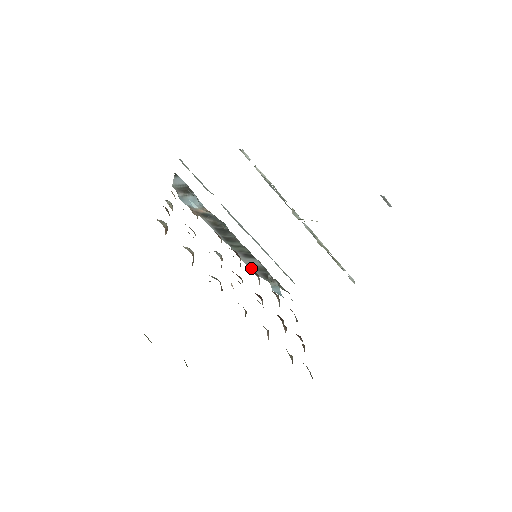
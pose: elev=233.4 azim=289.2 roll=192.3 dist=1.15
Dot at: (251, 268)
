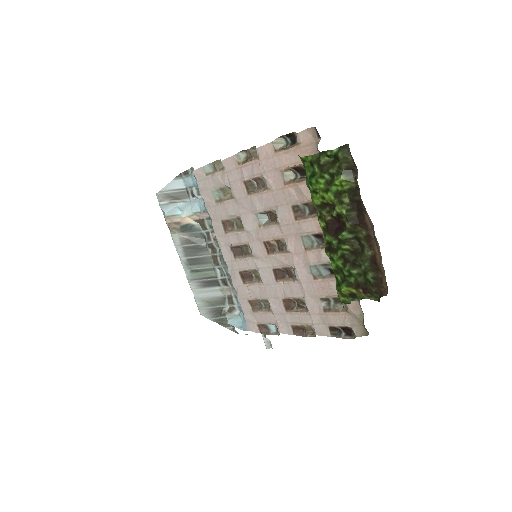
Dot at: (200, 305)
